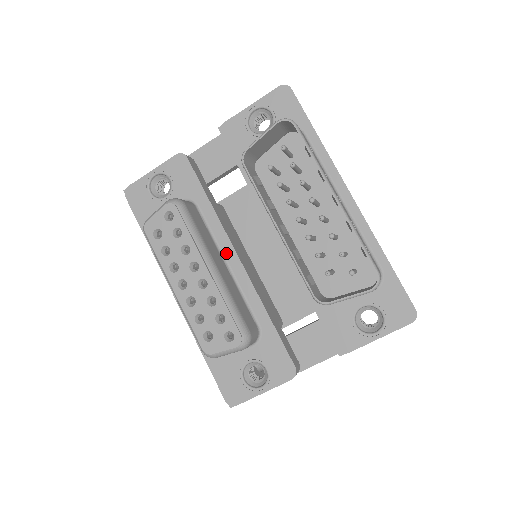
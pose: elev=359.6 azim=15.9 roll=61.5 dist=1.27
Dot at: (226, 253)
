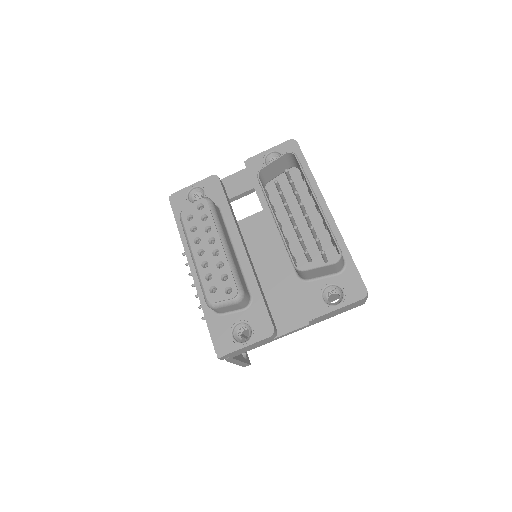
Dot at: (235, 242)
